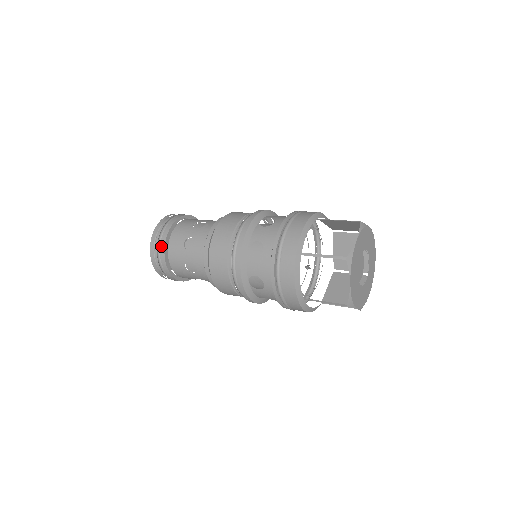
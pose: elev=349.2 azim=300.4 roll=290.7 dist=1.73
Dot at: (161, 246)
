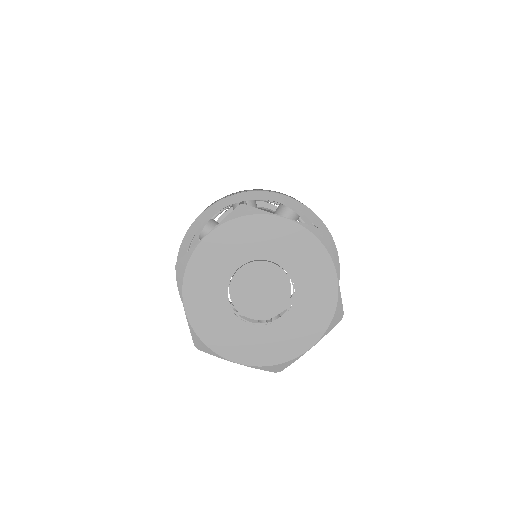
Dot at: occluded
